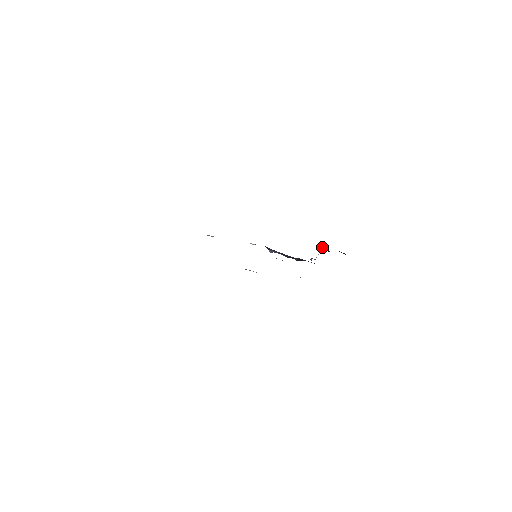
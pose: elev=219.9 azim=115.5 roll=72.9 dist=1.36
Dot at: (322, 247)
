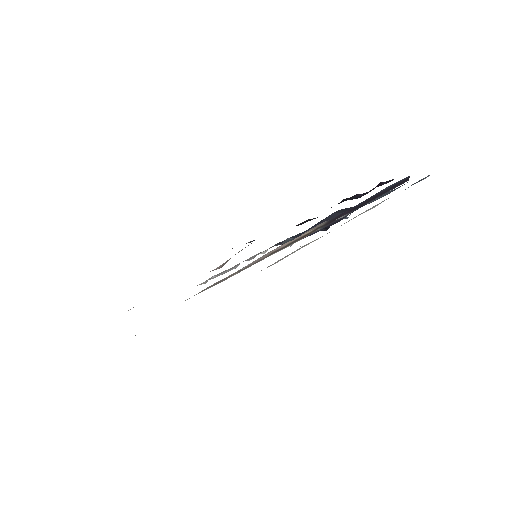
Dot at: (351, 199)
